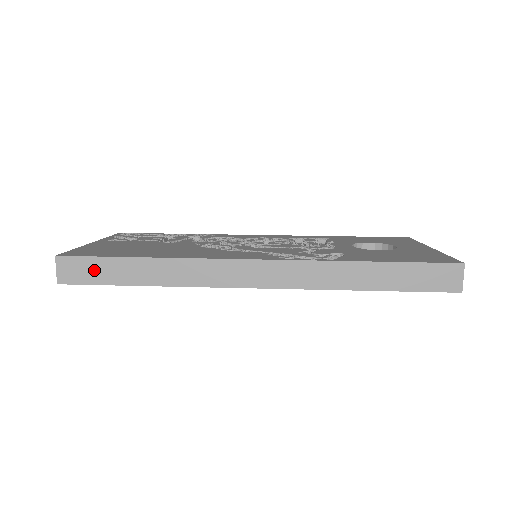
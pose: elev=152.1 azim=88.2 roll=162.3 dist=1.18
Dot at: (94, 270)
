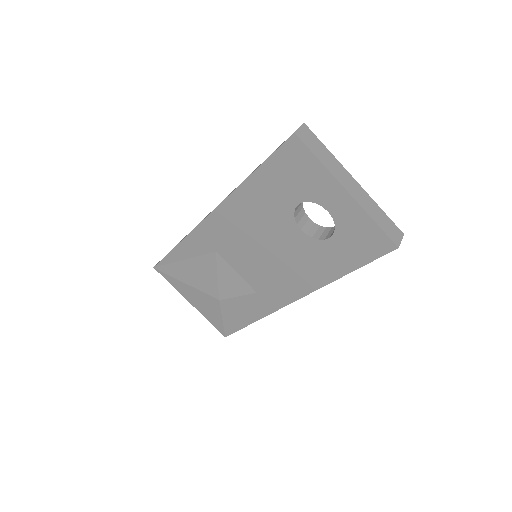
Dot at: occluded
